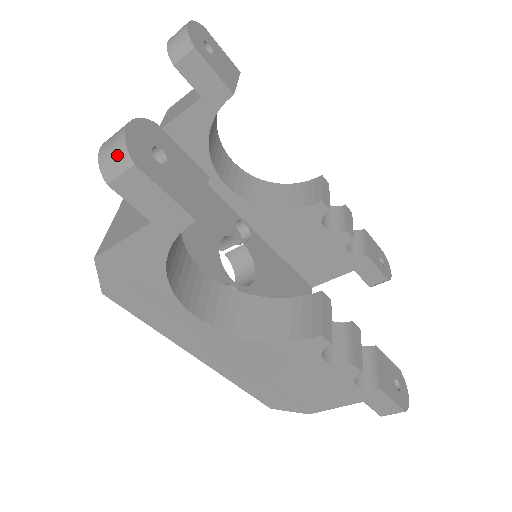
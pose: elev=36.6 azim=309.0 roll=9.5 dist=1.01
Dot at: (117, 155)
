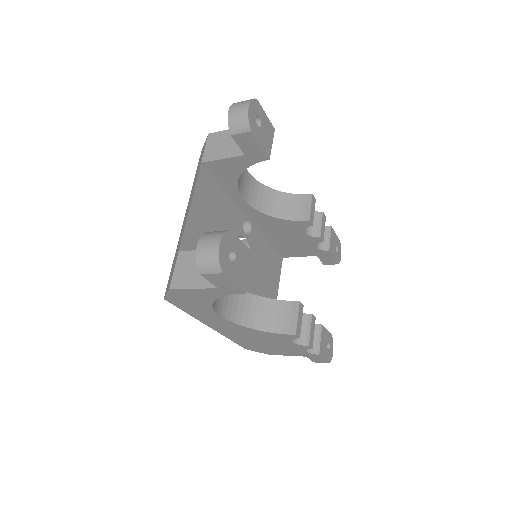
Dot at: (211, 264)
